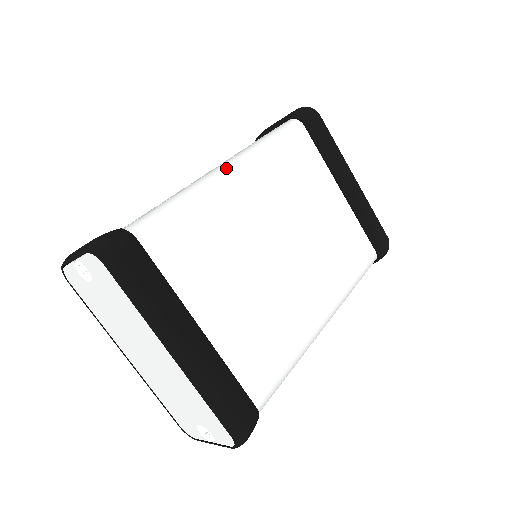
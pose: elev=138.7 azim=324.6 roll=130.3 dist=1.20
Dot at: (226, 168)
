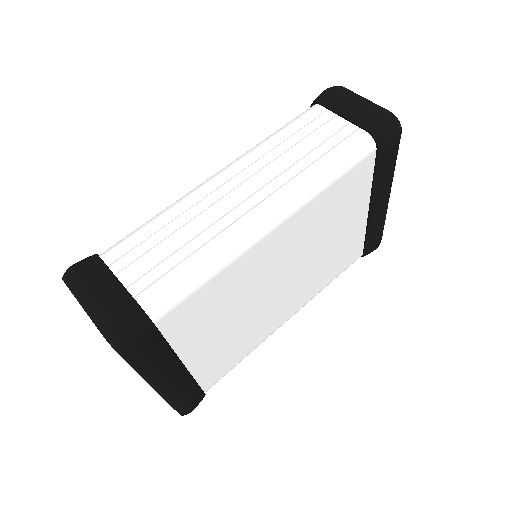
Dot at: (269, 223)
